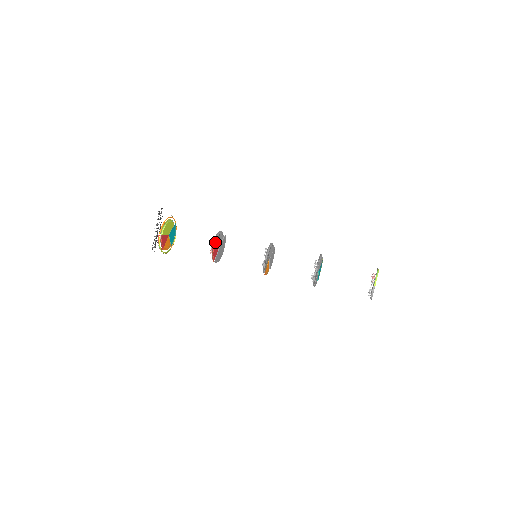
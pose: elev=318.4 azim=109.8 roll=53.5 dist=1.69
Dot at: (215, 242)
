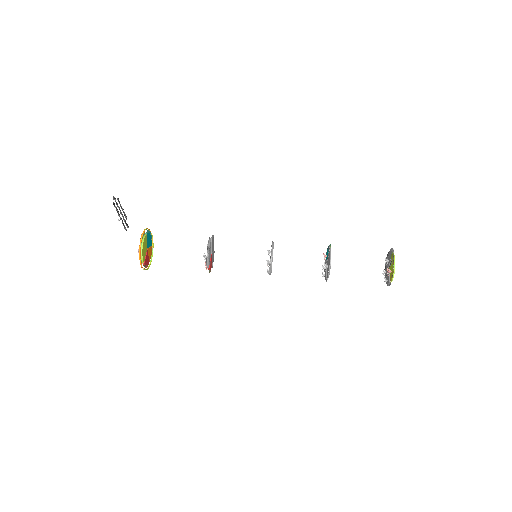
Dot at: (208, 263)
